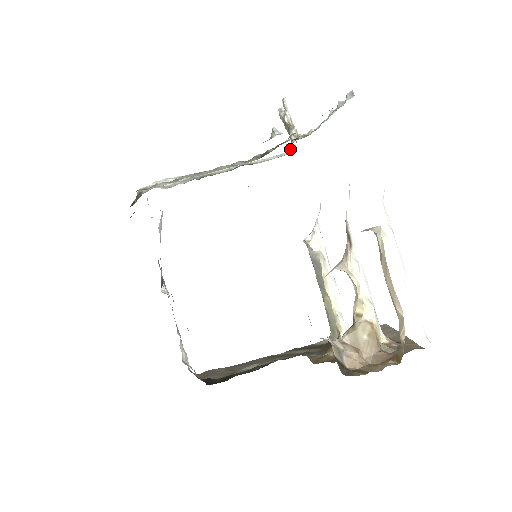
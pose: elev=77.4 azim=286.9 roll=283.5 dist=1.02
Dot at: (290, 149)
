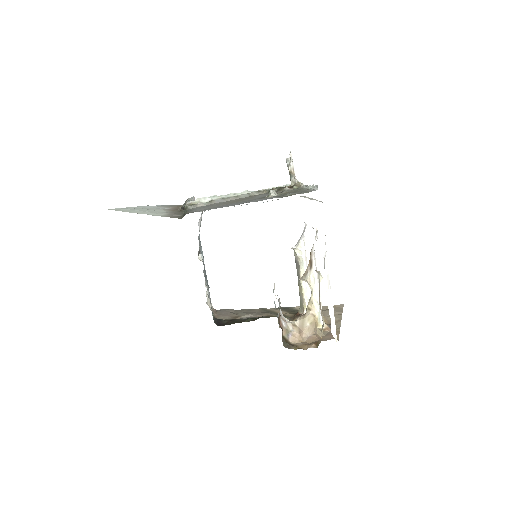
Dot at: occluded
